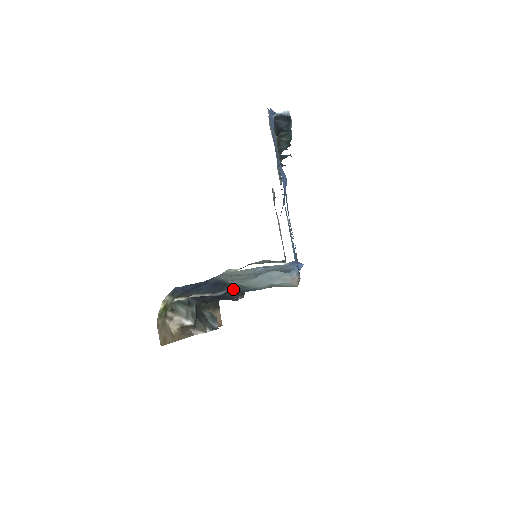
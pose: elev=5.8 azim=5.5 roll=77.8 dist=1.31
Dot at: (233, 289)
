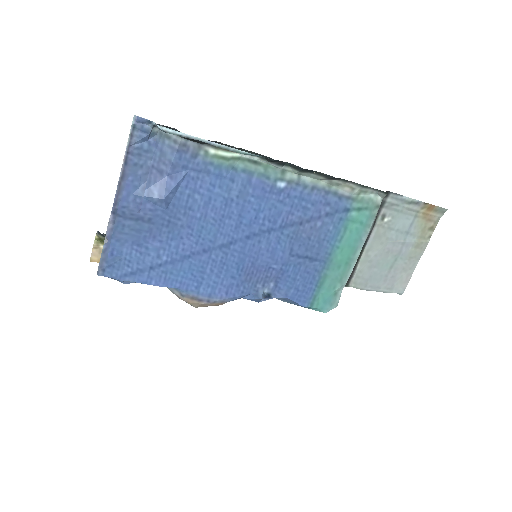
Dot at: occluded
